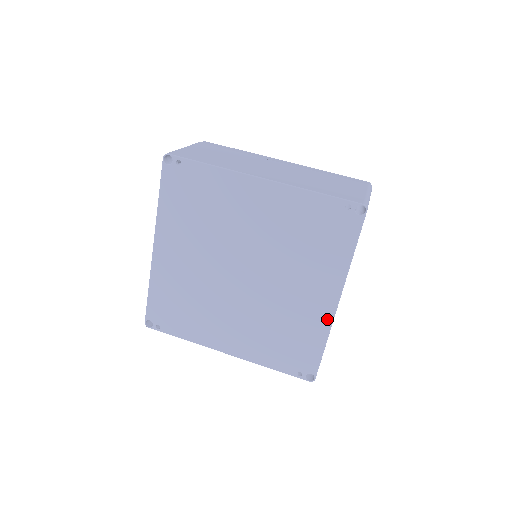
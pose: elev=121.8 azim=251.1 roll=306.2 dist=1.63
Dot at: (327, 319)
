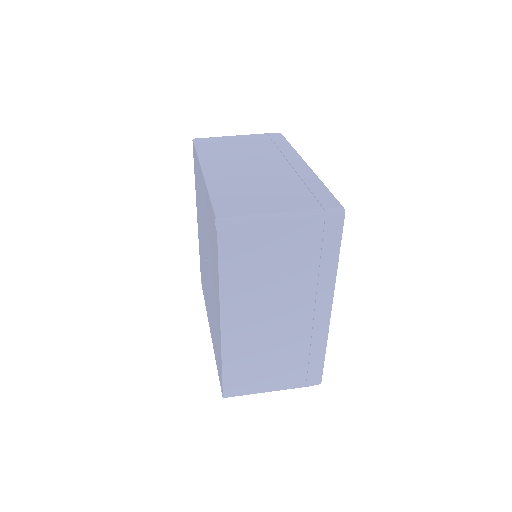
Dot at: (220, 337)
